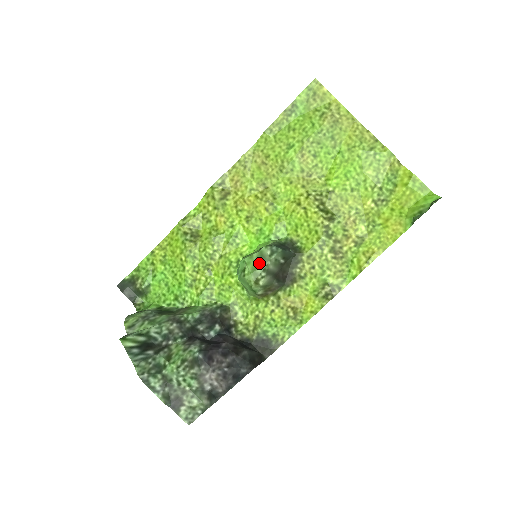
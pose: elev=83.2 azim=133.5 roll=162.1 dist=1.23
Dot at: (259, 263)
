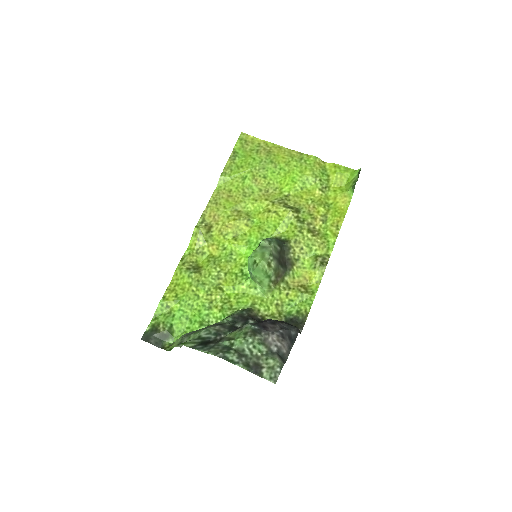
Dot at: (264, 252)
